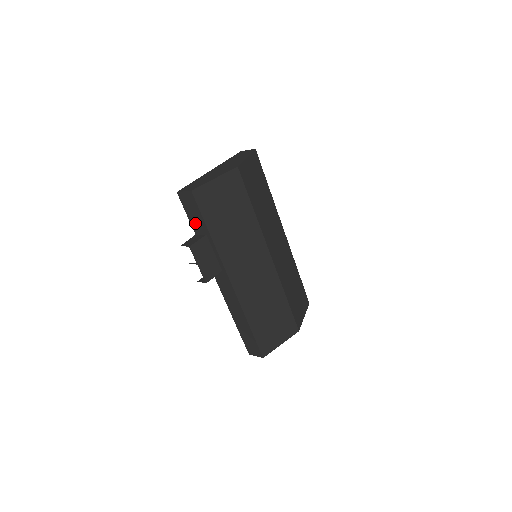
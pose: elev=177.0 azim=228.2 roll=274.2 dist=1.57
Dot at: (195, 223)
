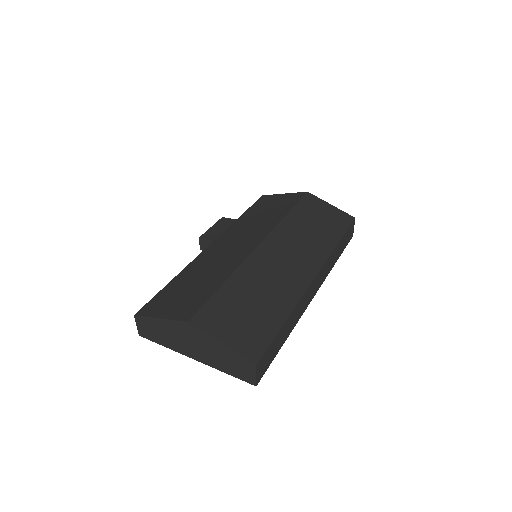
Dot at: occluded
